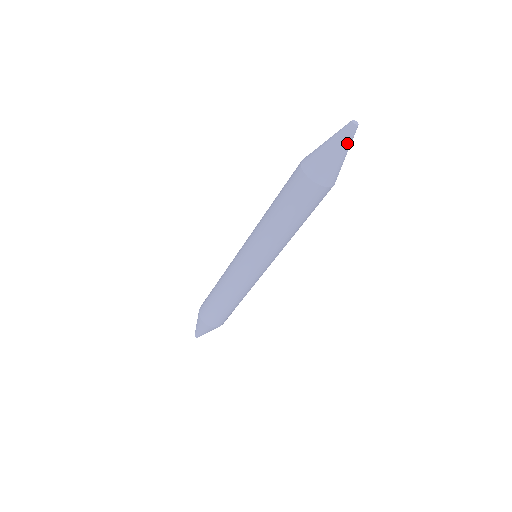
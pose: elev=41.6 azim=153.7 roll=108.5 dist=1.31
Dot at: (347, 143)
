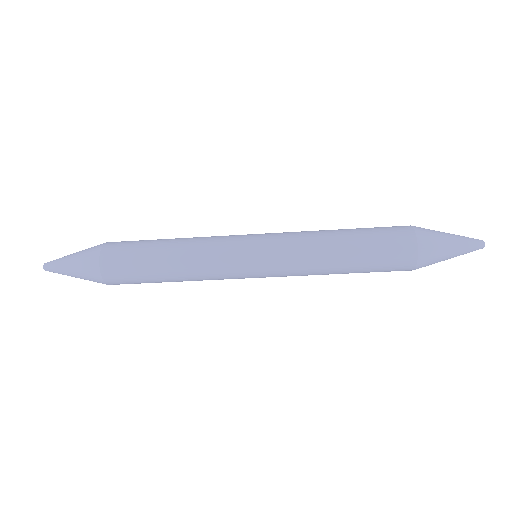
Dot at: occluded
